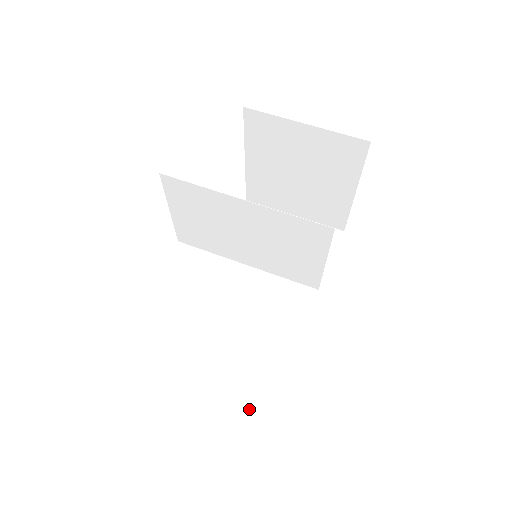
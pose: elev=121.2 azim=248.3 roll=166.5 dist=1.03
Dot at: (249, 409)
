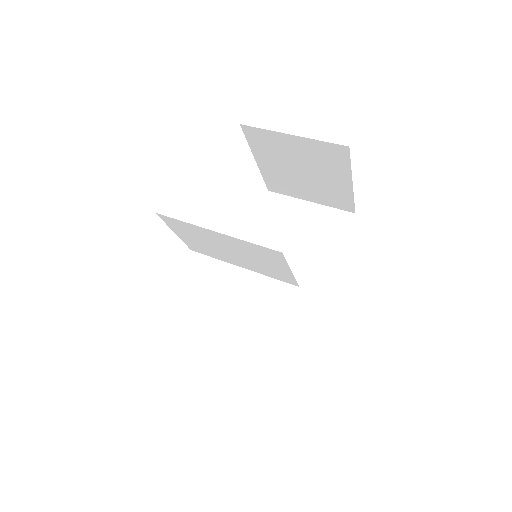
Dot at: (251, 381)
